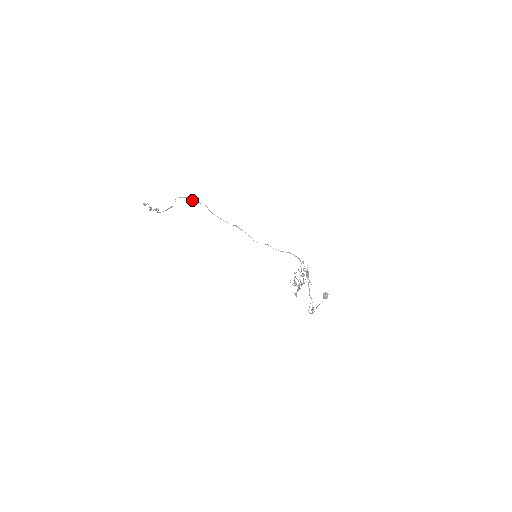
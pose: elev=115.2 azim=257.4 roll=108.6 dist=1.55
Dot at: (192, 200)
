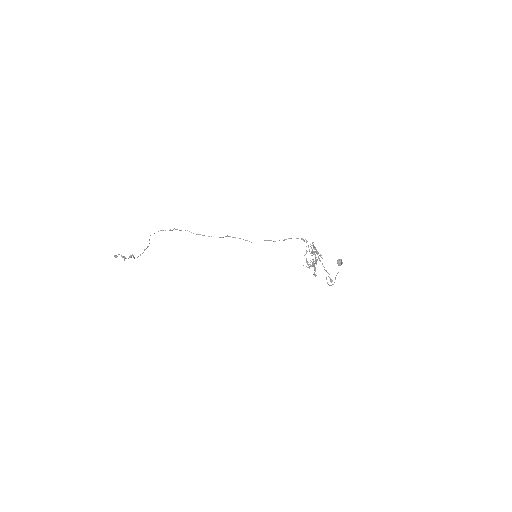
Dot at: occluded
